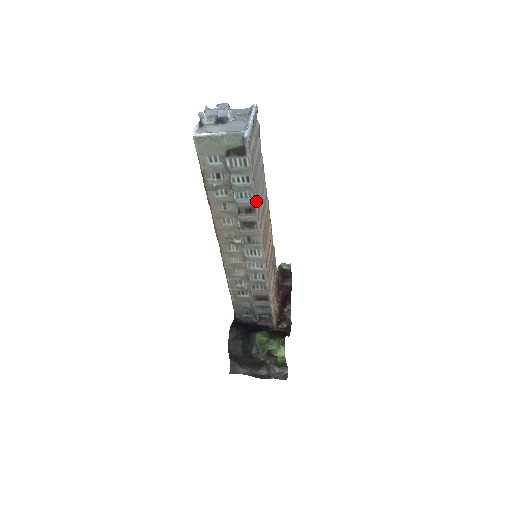
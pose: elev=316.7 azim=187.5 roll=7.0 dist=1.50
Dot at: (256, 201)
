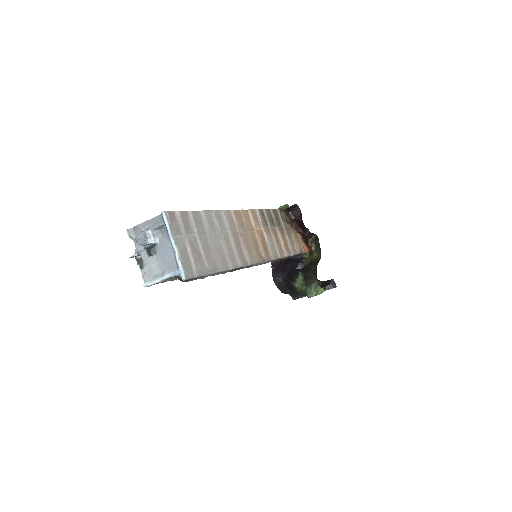
Dot at: (227, 270)
